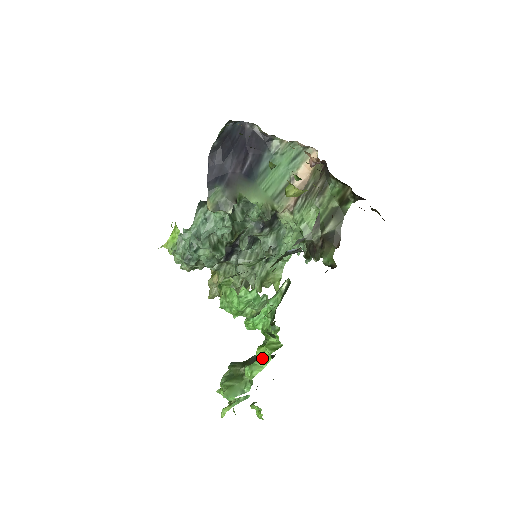
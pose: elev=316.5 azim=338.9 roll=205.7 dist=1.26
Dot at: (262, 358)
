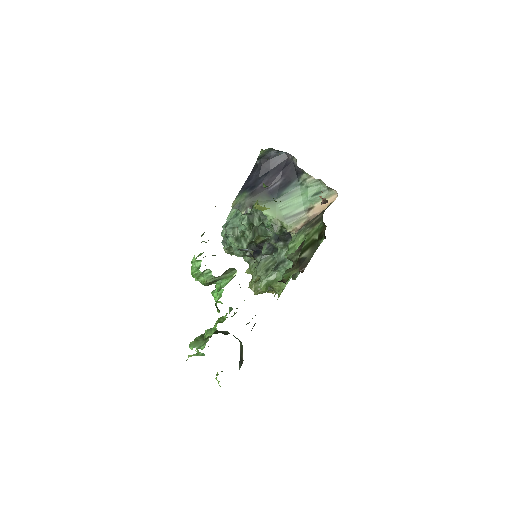
Dot at: (215, 327)
